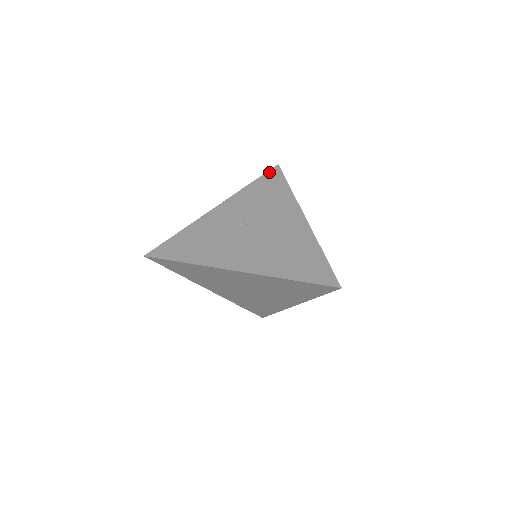
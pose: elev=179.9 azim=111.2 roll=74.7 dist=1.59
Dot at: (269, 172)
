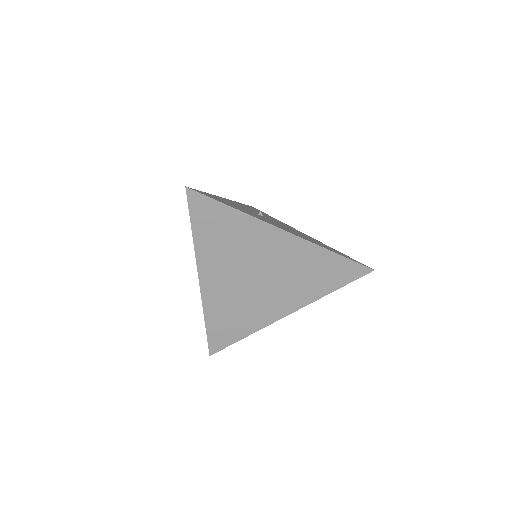
Dot at: (250, 206)
